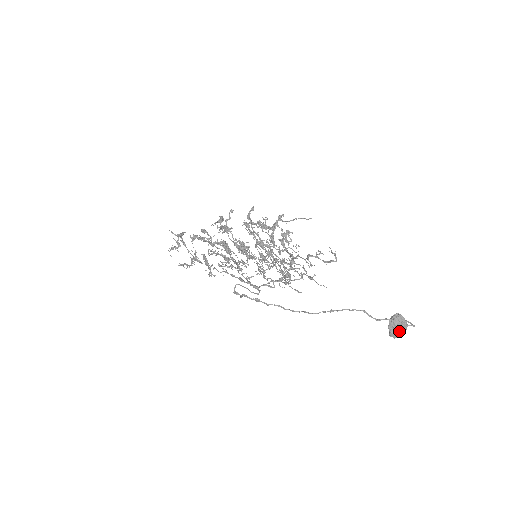
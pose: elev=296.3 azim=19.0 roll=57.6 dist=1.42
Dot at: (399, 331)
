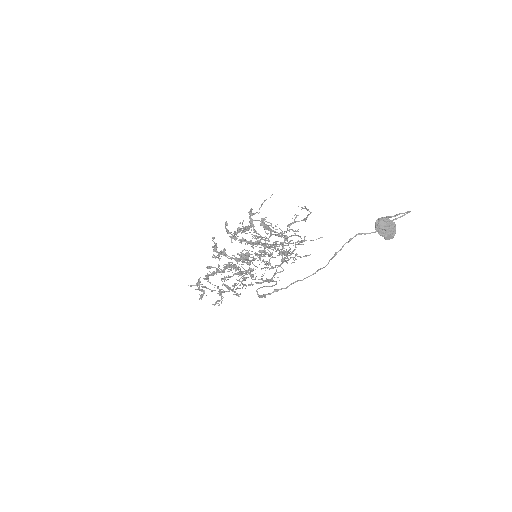
Dot at: (390, 231)
